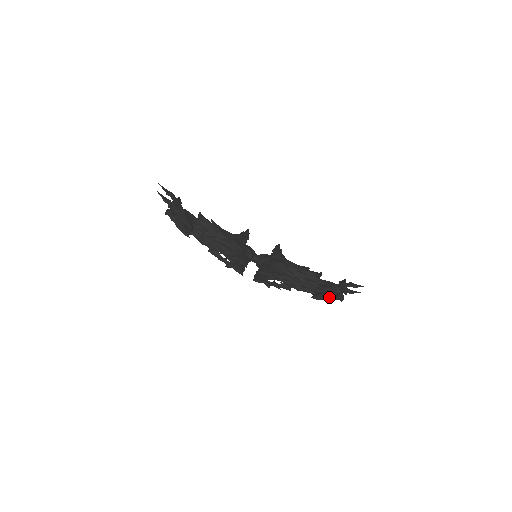
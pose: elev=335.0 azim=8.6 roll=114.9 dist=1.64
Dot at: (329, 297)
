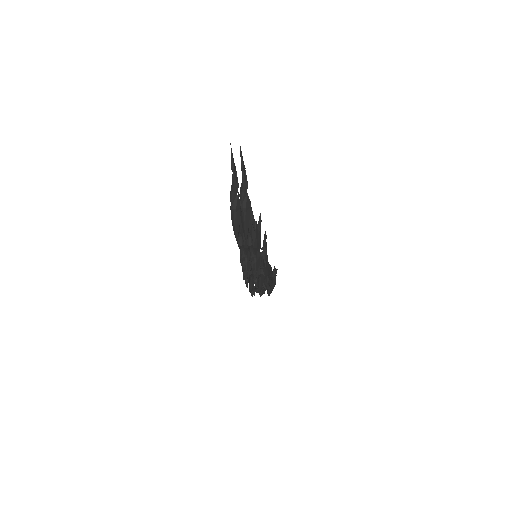
Dot at: occluded
